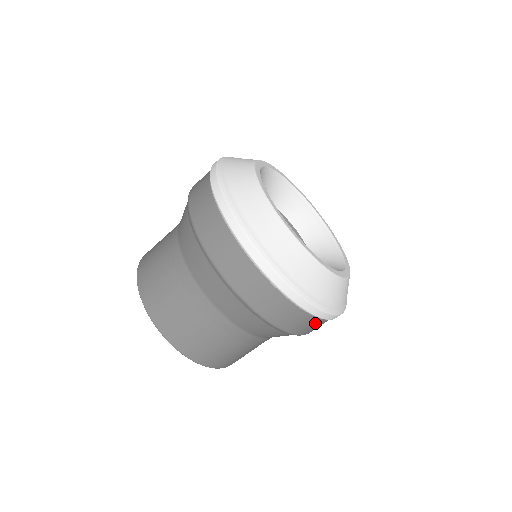
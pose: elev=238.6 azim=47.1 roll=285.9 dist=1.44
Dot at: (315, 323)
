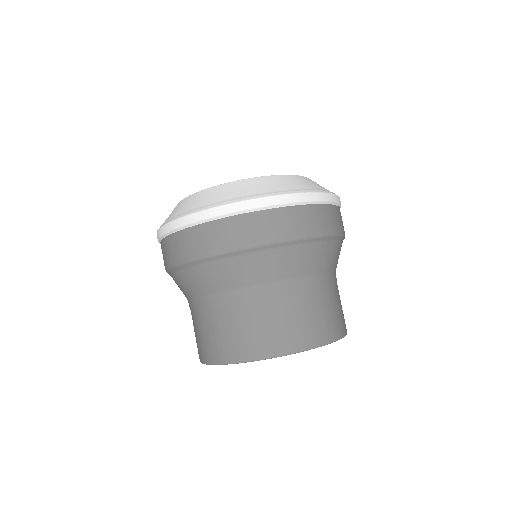
Dot at: (210, 231)
